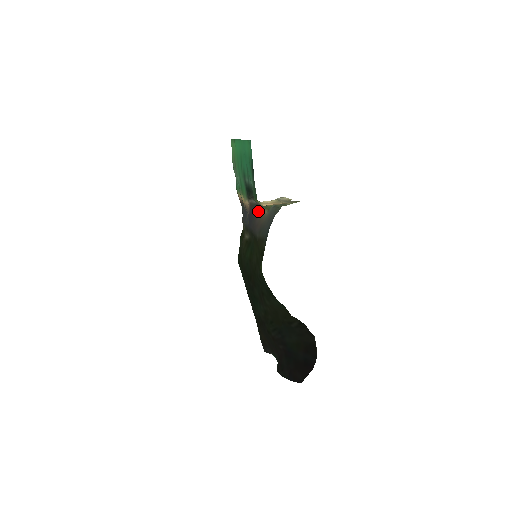
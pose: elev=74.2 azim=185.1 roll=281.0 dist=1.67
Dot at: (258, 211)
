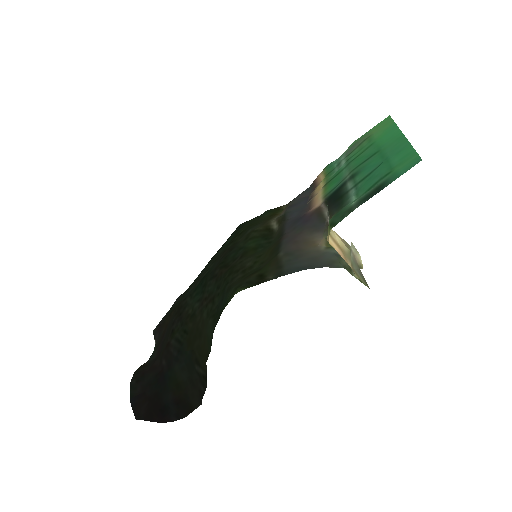
Dot at: (316, 229)
